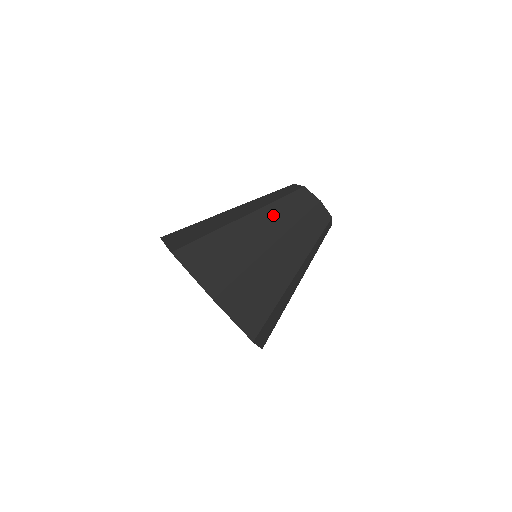
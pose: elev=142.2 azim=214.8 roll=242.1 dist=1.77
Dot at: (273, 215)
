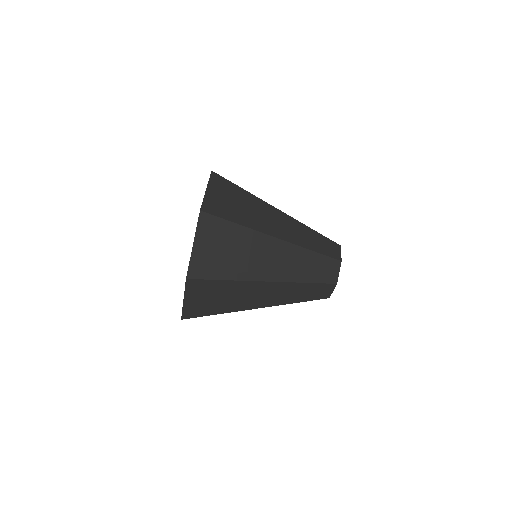
Dot at: occluded
